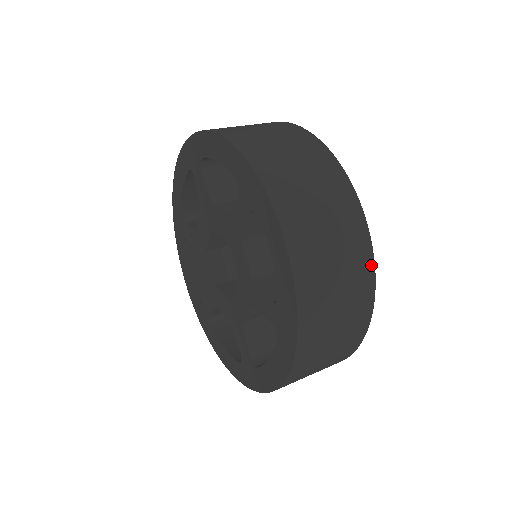
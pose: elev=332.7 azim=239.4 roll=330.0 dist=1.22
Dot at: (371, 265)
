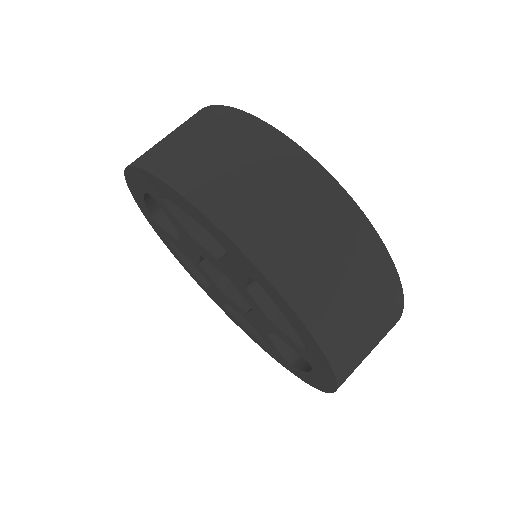
Dot at: occluded
